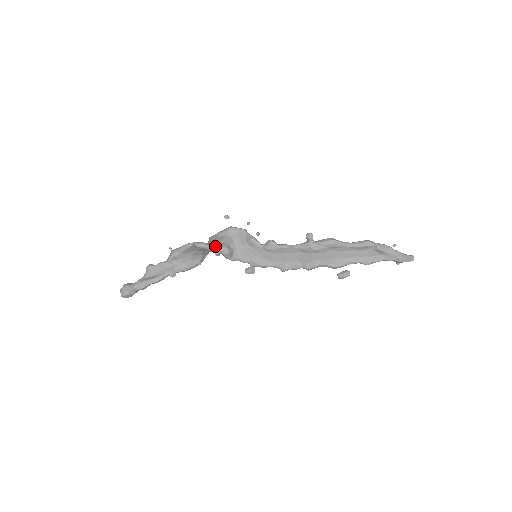
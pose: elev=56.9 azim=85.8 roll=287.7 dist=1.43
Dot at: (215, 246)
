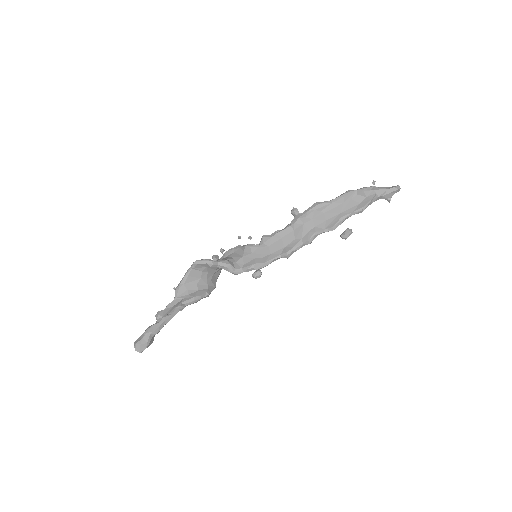
Dot at: occluded
